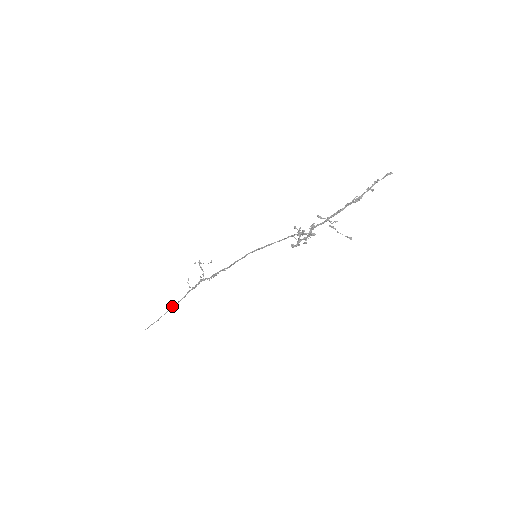
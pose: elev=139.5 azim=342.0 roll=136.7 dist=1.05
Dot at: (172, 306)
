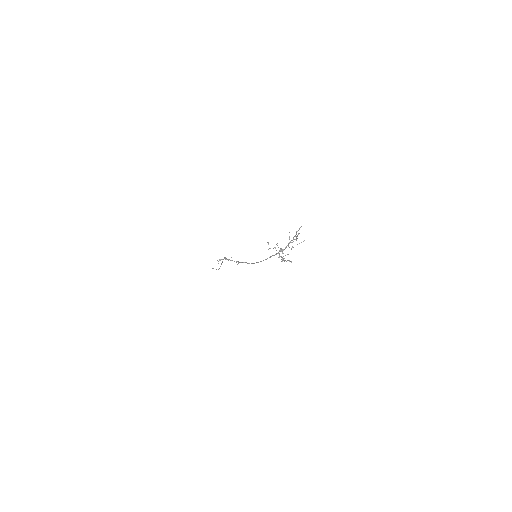
Dot at: (220, 266)
